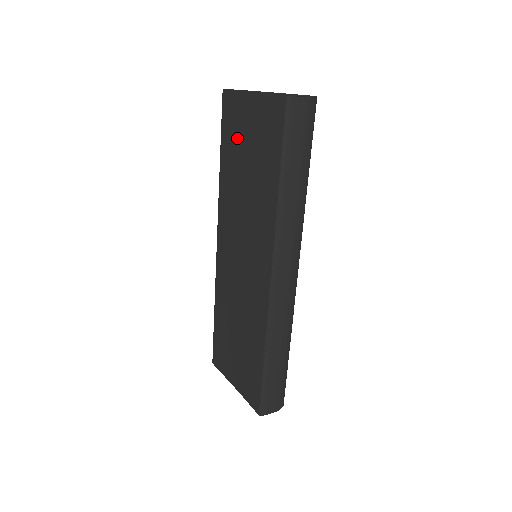
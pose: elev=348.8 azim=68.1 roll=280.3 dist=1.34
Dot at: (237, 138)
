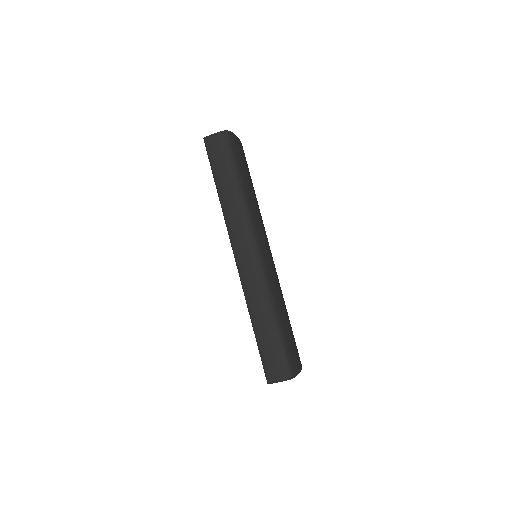
Dot at: occluded
